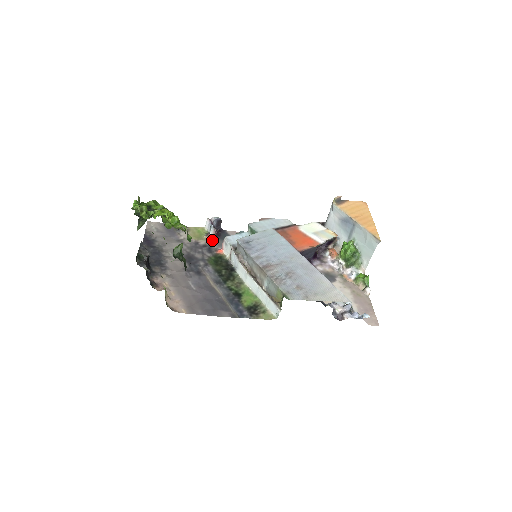
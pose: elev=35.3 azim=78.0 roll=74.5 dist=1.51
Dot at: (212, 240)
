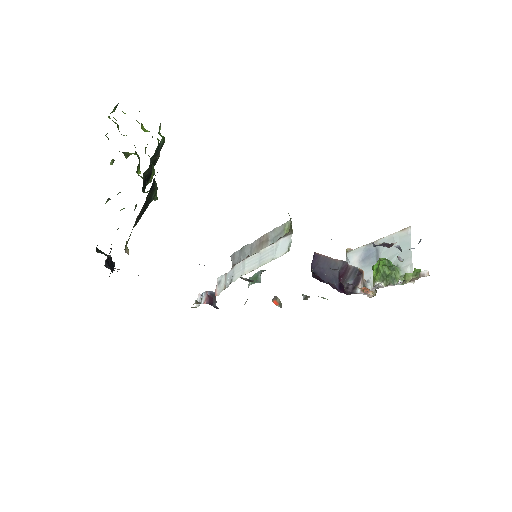
Dot at: occluded
